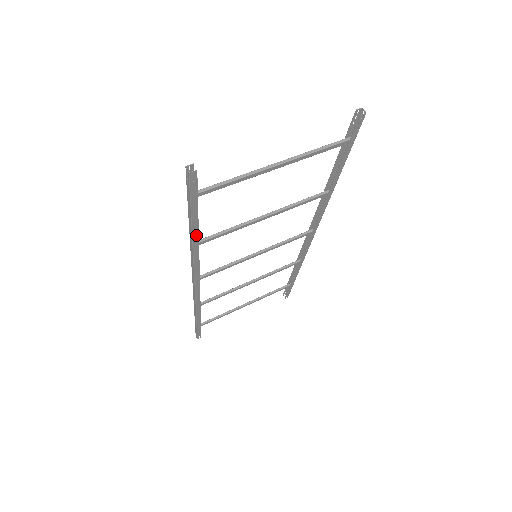
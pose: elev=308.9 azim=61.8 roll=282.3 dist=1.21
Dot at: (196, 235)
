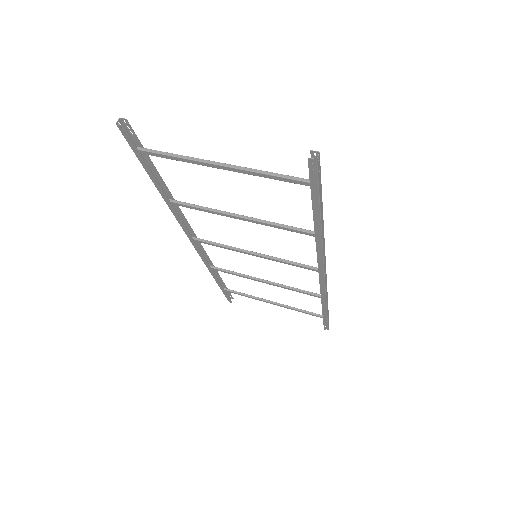
Dot at: (162, 192)
